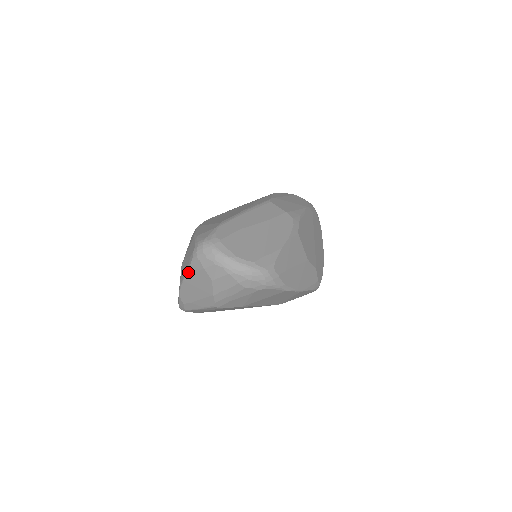
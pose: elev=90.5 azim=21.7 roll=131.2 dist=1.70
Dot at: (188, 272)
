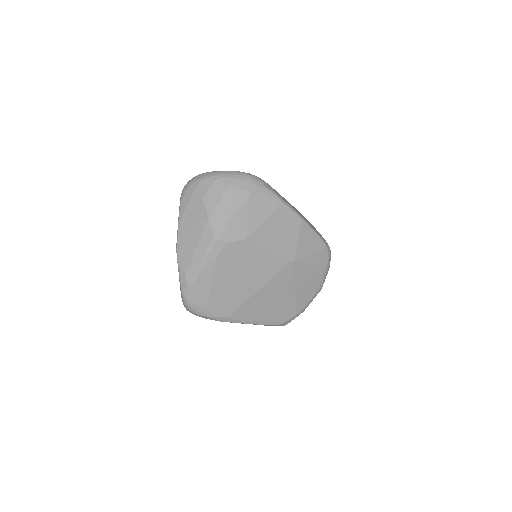
Dot at: (180, 217)
